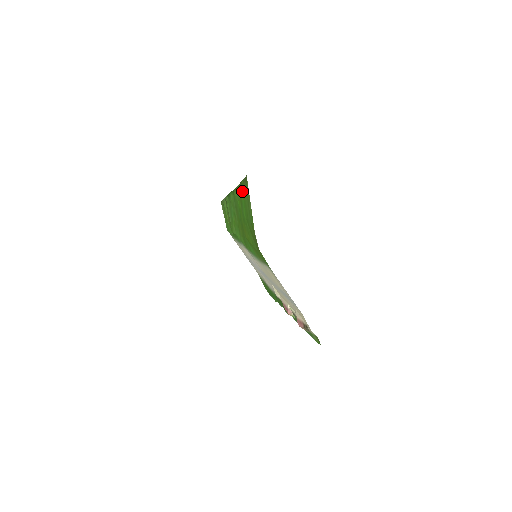
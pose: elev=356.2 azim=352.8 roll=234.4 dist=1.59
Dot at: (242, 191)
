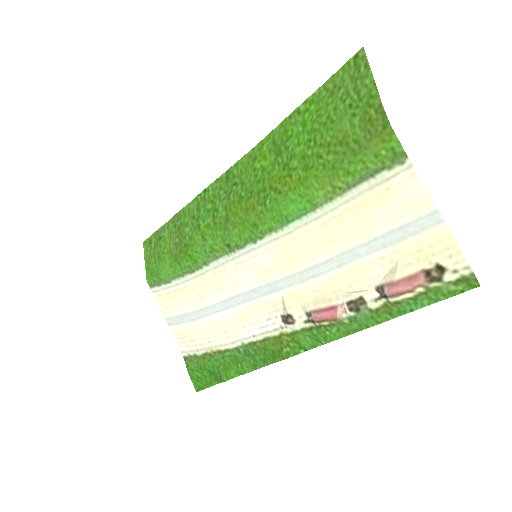
Dot at: (298, 117)
